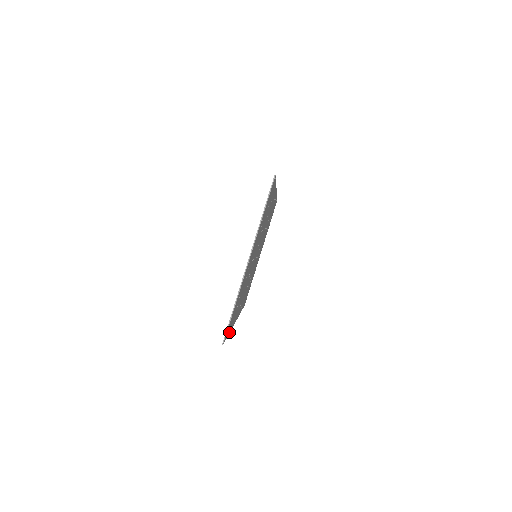
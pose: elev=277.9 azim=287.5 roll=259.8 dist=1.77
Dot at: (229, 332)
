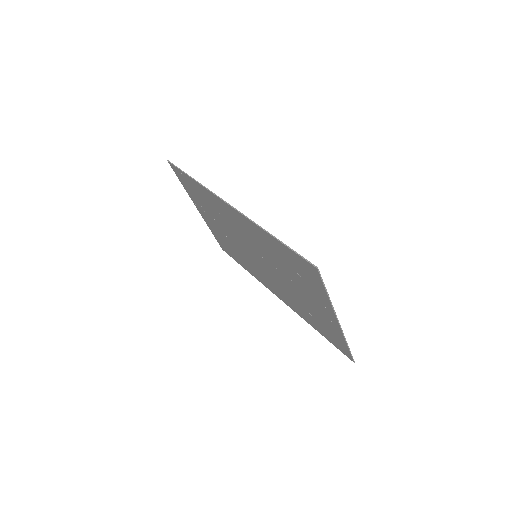
Dot at: (322, 334)
